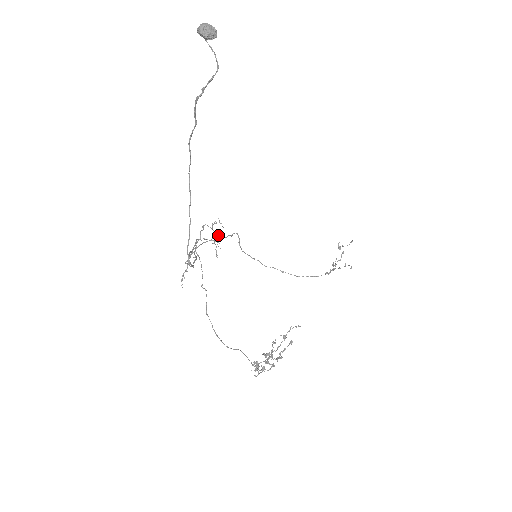
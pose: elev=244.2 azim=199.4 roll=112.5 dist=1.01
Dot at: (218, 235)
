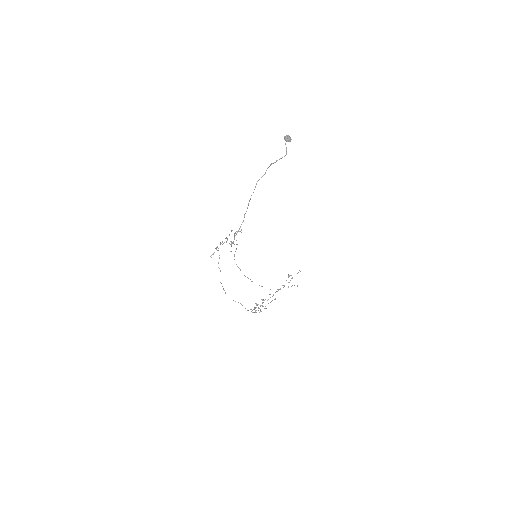
Dot at: occluded
